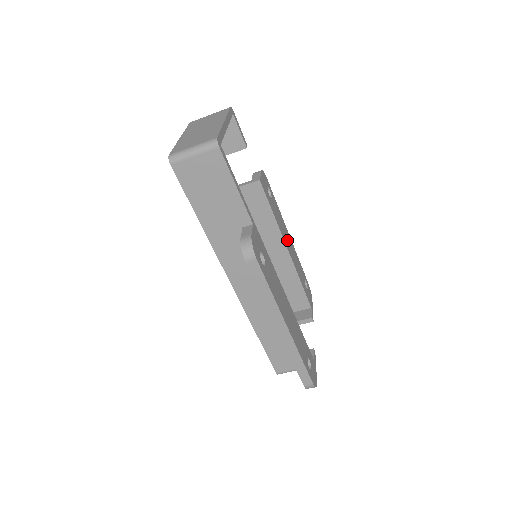
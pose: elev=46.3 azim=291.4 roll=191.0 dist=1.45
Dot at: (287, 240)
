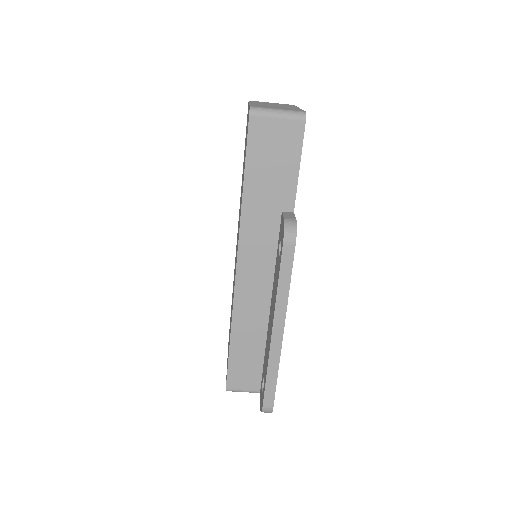
Dot at: occluded
